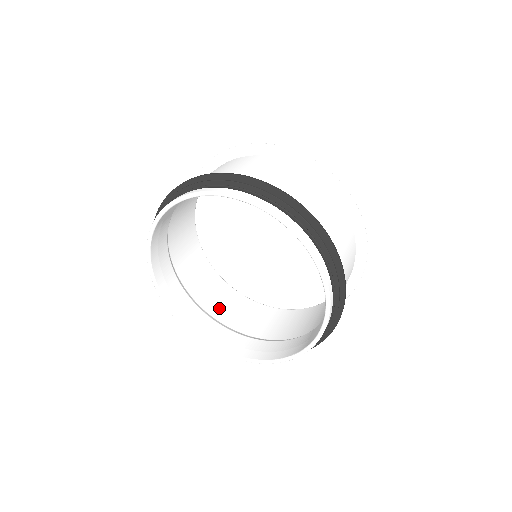
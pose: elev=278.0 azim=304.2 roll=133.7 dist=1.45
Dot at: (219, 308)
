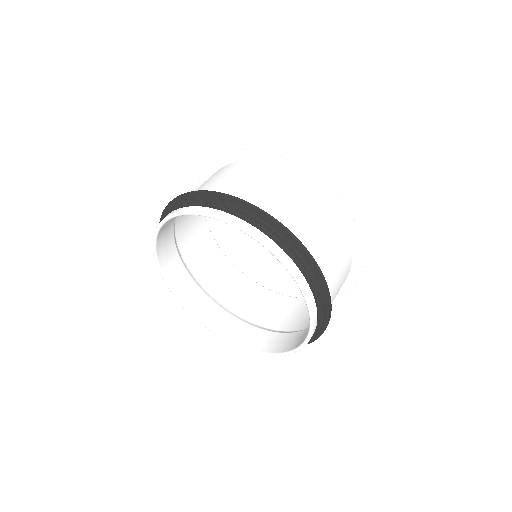
Dot at: (252, 310)
